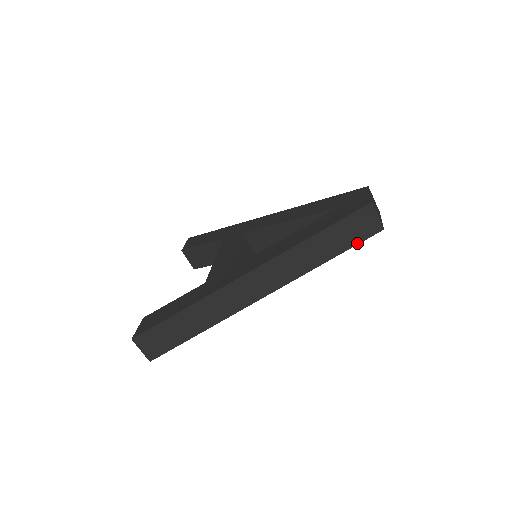
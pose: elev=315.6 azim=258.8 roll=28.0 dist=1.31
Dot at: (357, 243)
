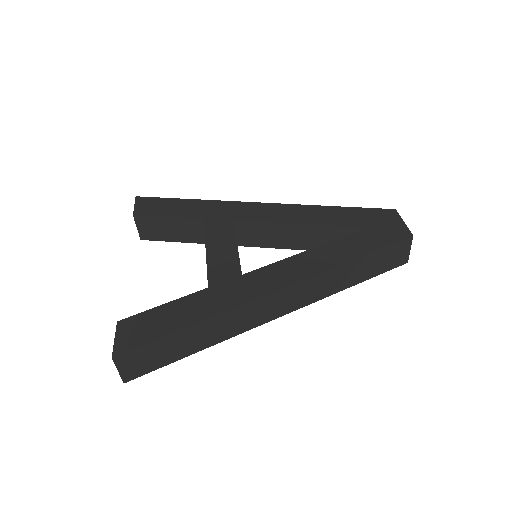
Dot at: (382, 272)
